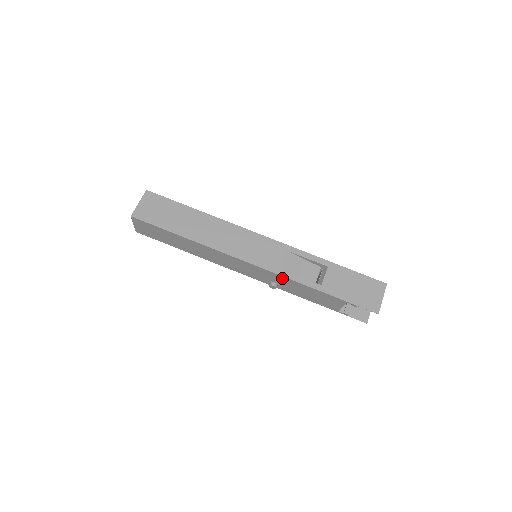
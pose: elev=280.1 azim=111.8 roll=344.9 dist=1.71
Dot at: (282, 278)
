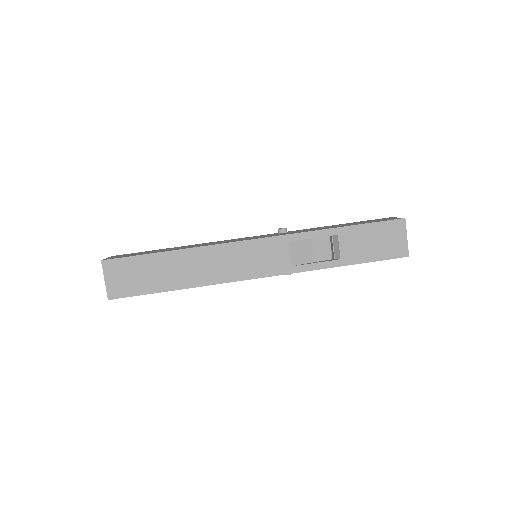
Dot at: (297, 272)
